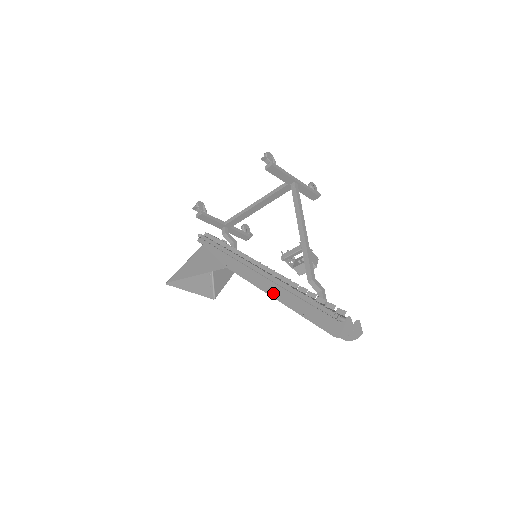
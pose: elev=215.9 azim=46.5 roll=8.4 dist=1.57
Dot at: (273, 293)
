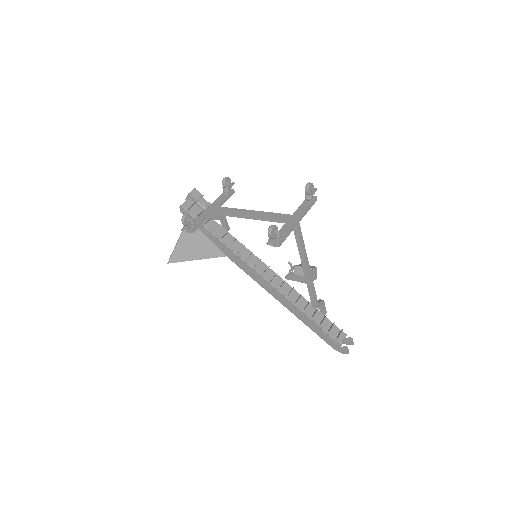
Dot at: (281, 301)
